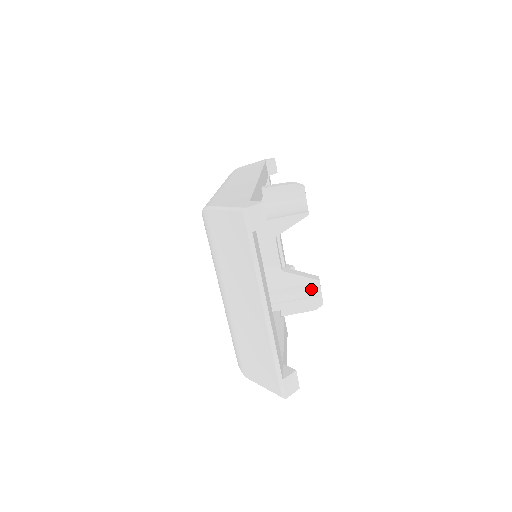
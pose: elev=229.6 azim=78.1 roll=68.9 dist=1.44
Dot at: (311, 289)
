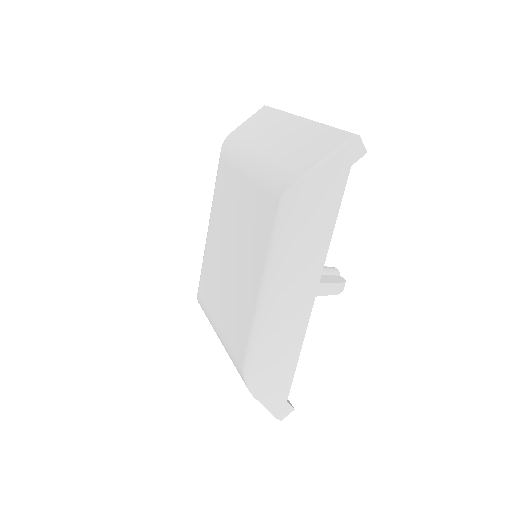
Dot at: occluded
